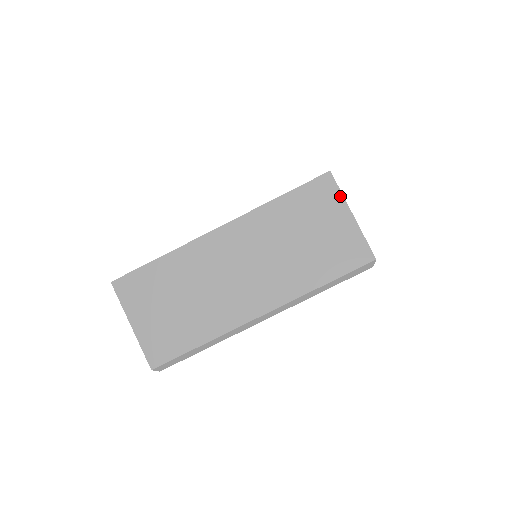
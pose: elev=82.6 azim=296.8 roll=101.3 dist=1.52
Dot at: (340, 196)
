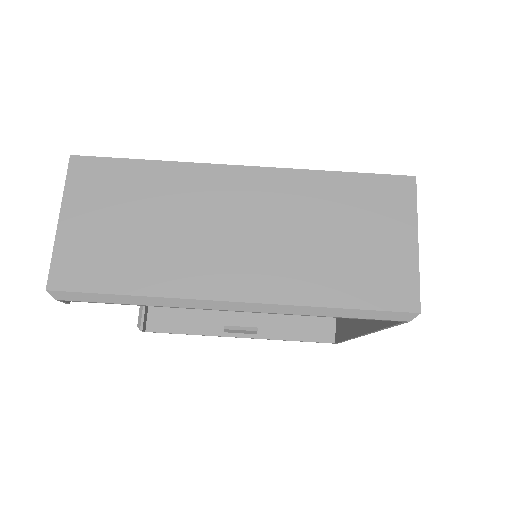
Dot at: (413, 211)
